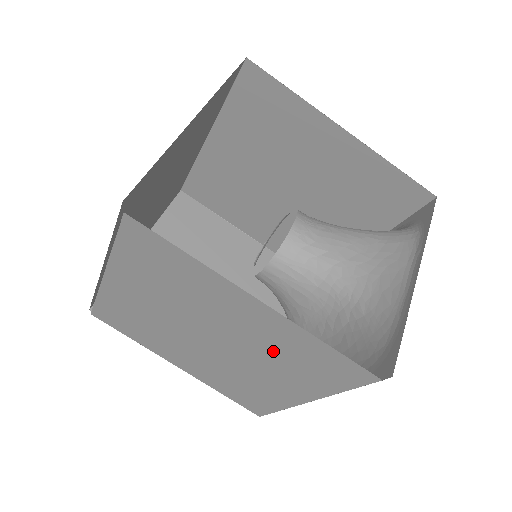
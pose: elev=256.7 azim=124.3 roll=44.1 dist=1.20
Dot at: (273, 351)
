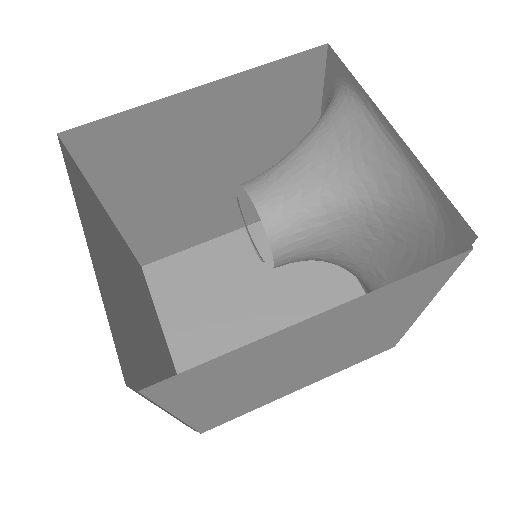
Dot at: (363, 320)
